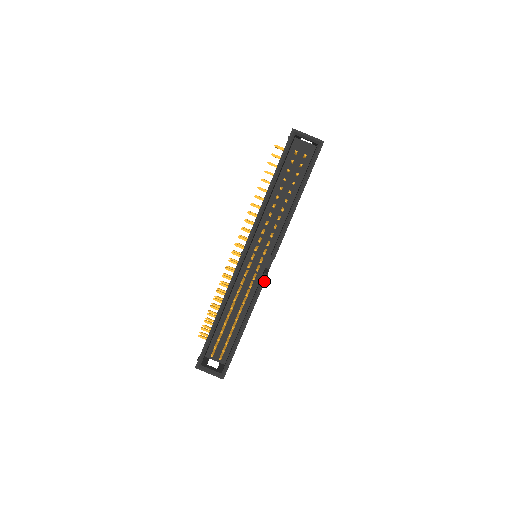
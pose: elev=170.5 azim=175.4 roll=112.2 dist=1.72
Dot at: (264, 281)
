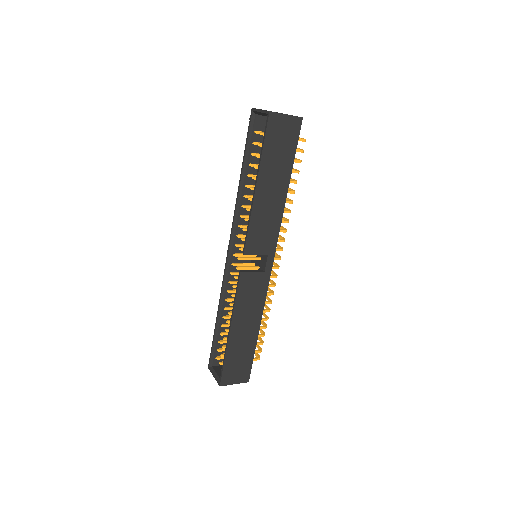
Dot at: (239, 279)
